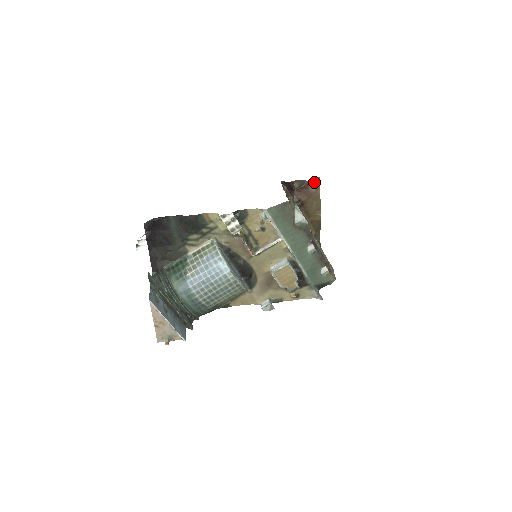
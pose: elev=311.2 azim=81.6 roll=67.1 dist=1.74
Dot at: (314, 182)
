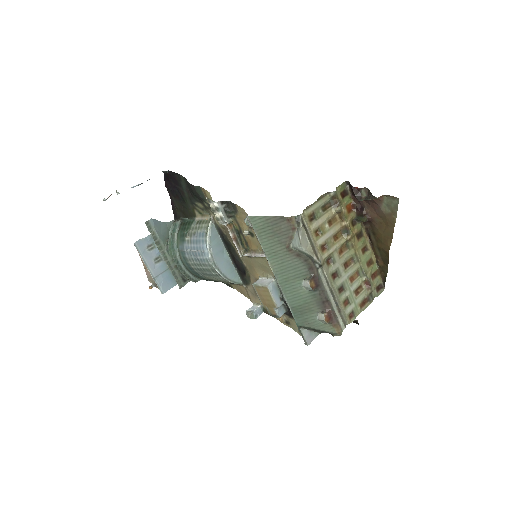
Dot at: (390, 201)
